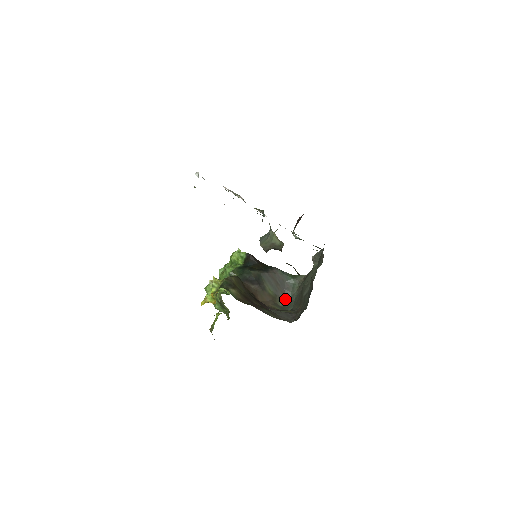
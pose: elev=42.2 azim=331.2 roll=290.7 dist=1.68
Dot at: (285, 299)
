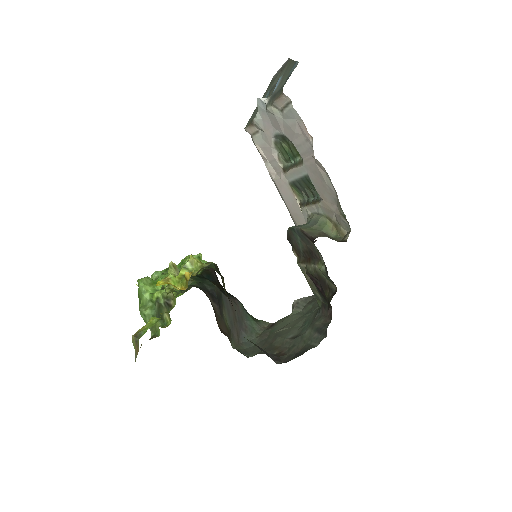
Dot at: (238, 342)
